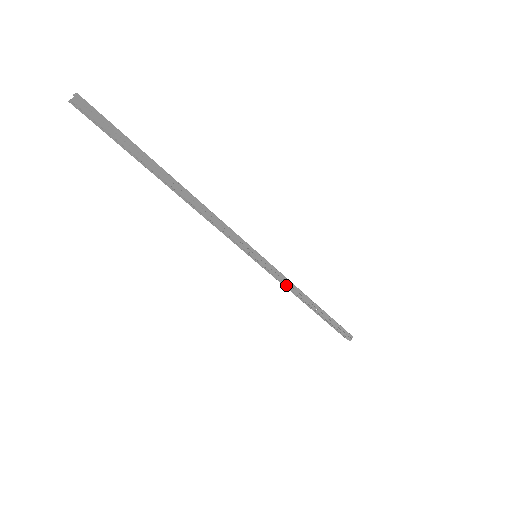
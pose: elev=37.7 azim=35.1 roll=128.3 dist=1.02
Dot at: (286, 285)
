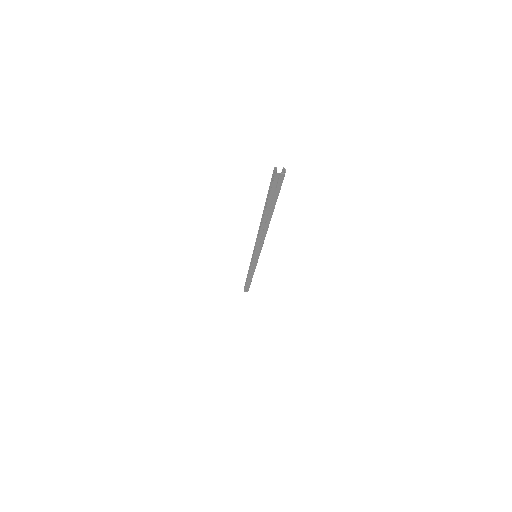
Dot at: occluded
